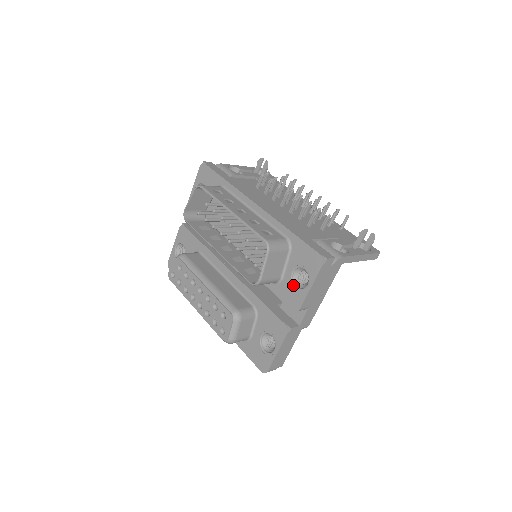
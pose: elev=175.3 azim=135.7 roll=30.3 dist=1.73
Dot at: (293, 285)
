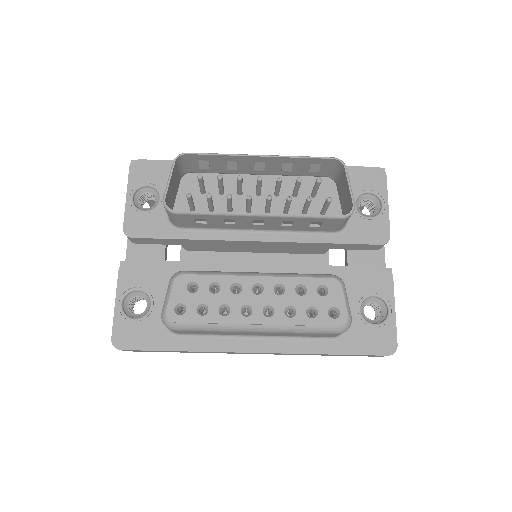
Dot at: (366, 217)
